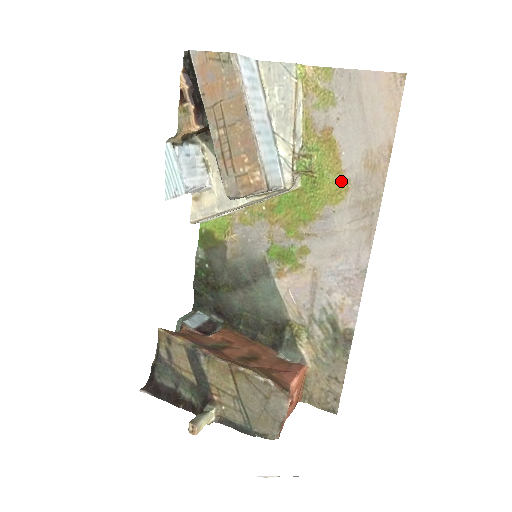
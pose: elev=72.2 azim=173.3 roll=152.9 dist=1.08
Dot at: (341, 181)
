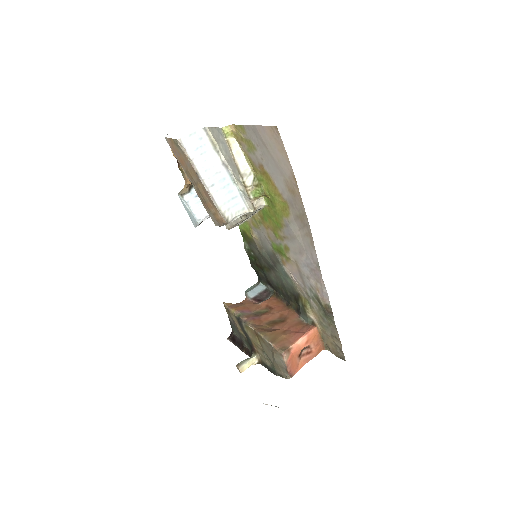
Dot at: (283, 201)
